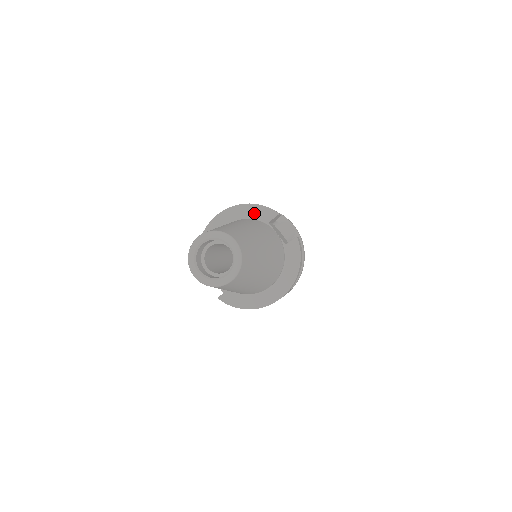
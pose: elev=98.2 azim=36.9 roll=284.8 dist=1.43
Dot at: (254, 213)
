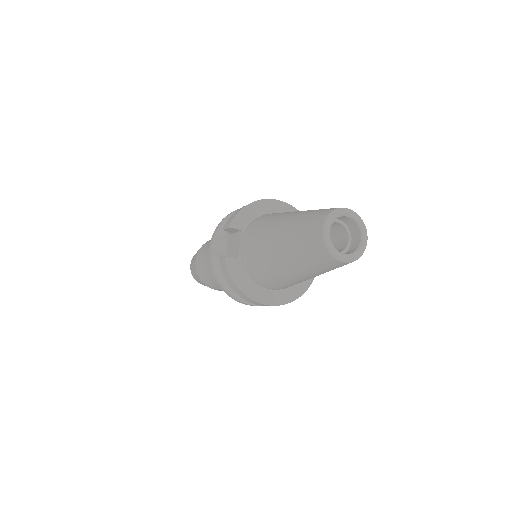
Dot at: occluded
